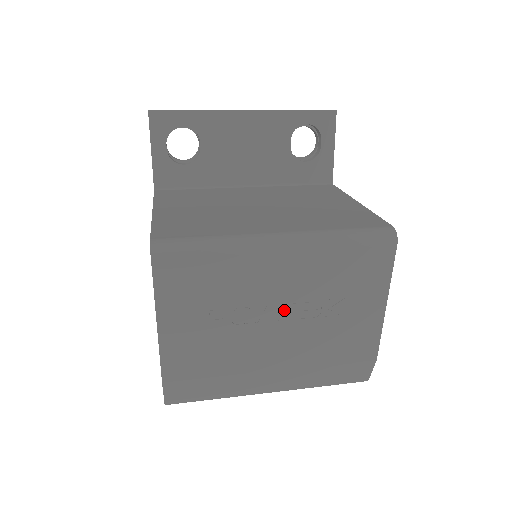
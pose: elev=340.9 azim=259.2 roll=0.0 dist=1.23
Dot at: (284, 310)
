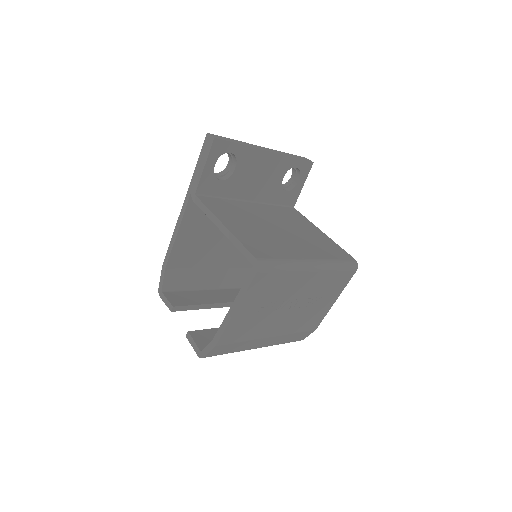
Dot at: (295, 302)
